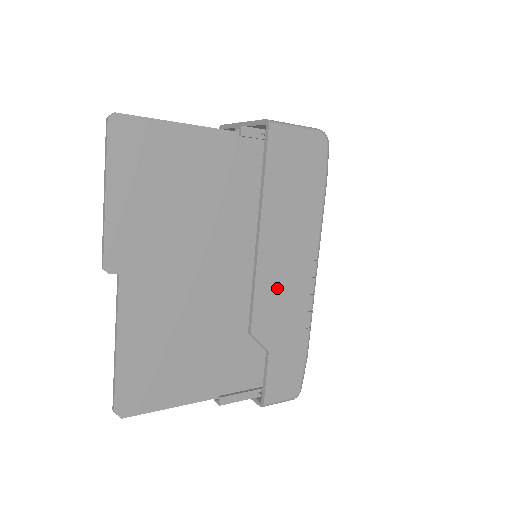
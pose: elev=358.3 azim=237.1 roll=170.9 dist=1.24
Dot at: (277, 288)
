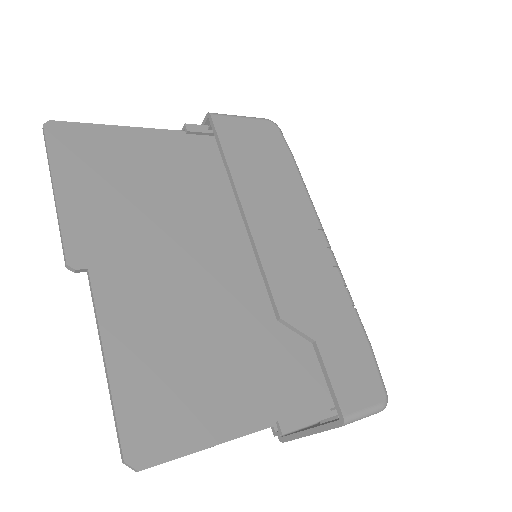
Dot at: (289, 263)
